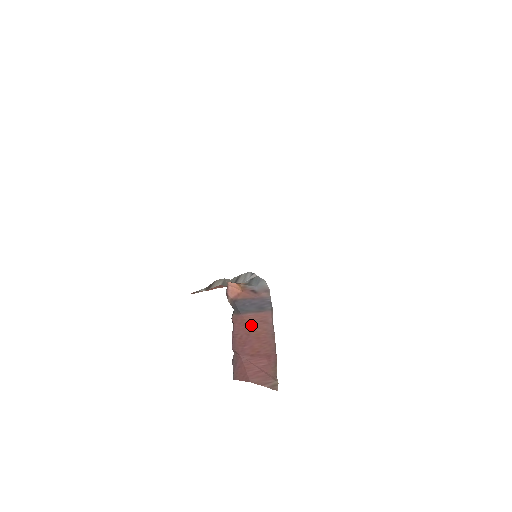
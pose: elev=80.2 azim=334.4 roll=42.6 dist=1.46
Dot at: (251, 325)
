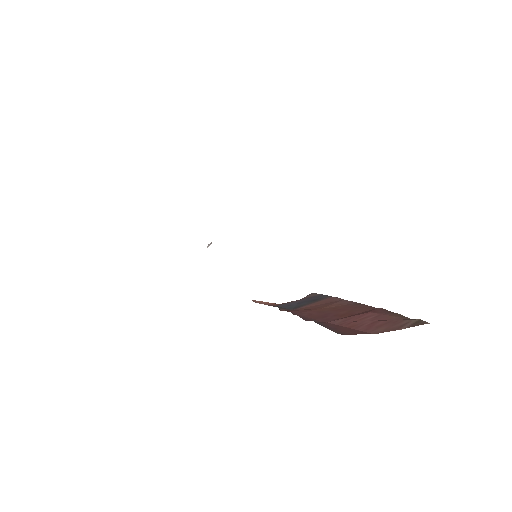
Dot at: (316, 309)
